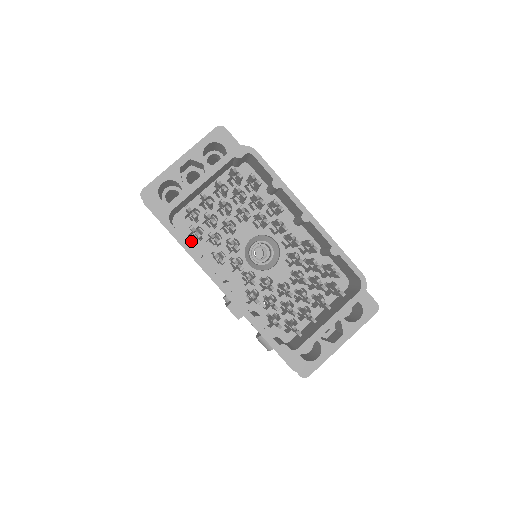
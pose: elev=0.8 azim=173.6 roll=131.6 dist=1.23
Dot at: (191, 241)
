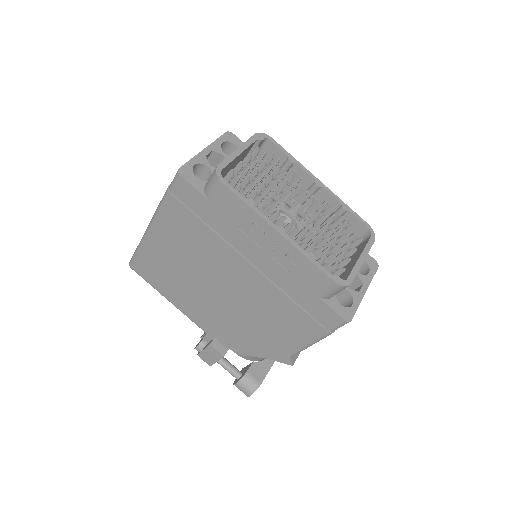
Dot at: occluded
